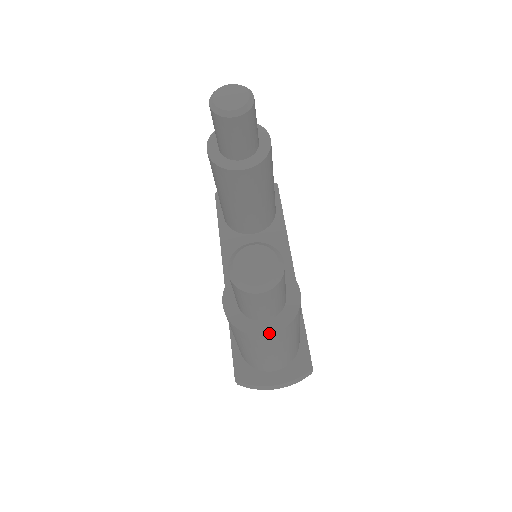
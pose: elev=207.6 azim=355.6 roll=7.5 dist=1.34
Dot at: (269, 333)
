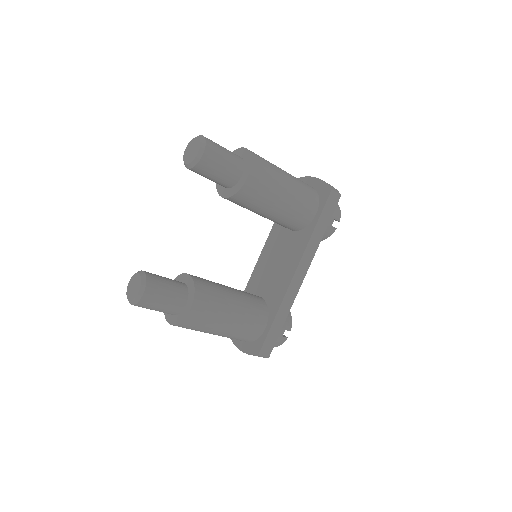
Dot at: (169, 322)
